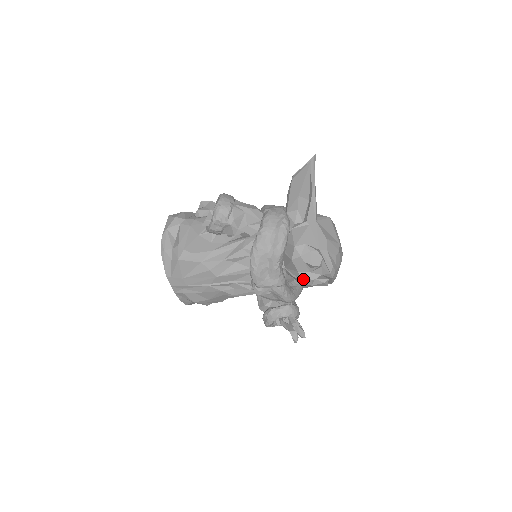
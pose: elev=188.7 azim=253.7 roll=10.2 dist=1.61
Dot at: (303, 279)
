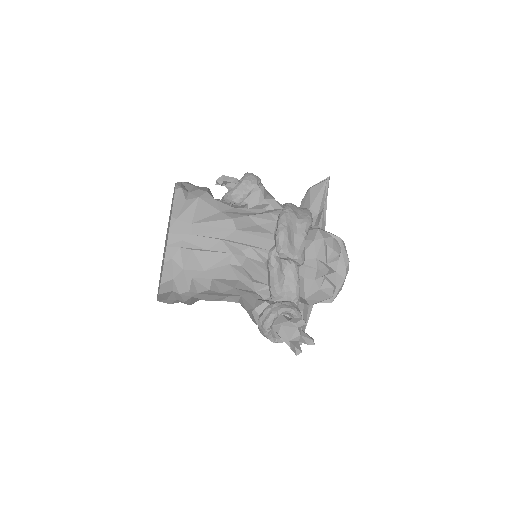
Dot at: (320, 267)
